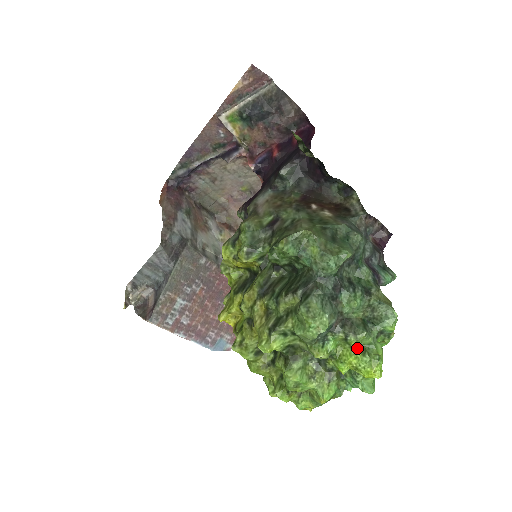
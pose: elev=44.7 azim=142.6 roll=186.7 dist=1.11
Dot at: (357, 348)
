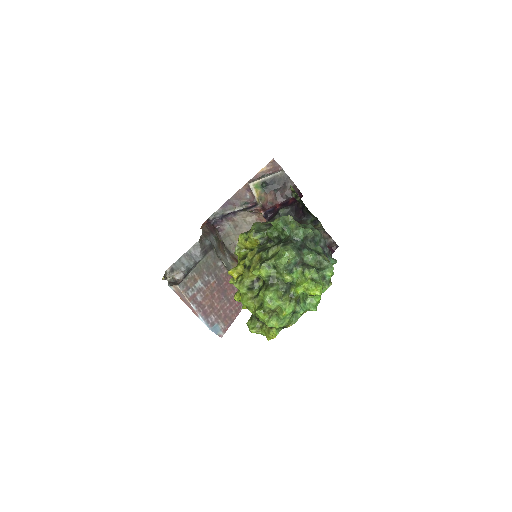
Dot at: (309, 278)
